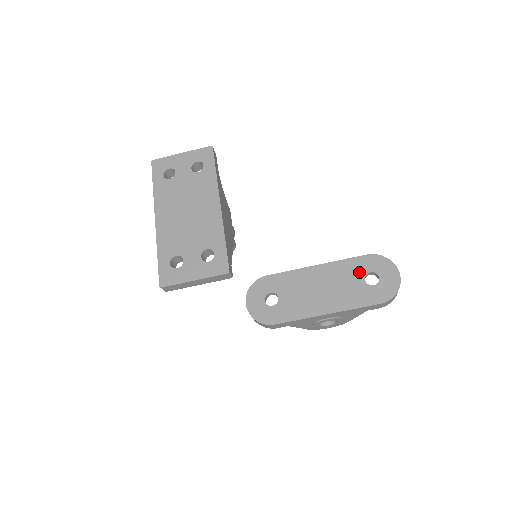
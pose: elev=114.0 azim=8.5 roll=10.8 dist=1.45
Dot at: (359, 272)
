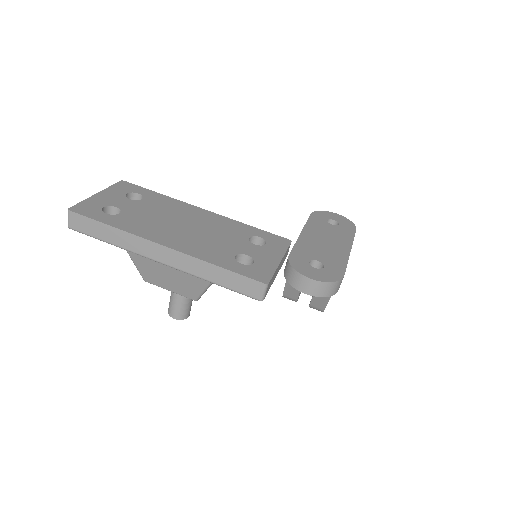
Dot at: (323, 223)
